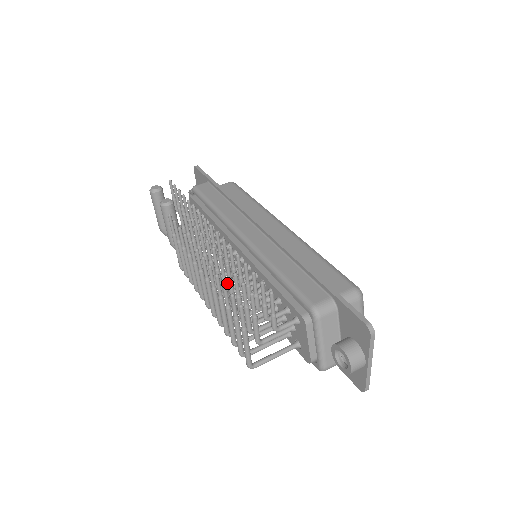
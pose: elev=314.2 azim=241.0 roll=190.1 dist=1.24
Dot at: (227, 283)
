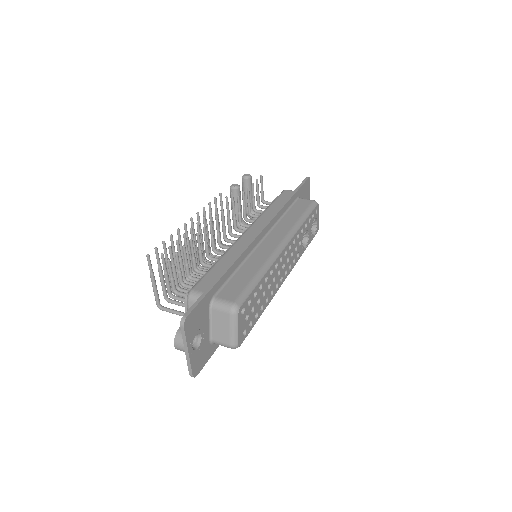
Dot at: occluded
